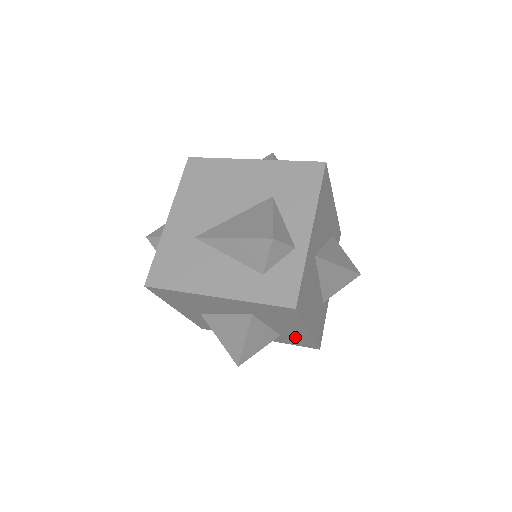
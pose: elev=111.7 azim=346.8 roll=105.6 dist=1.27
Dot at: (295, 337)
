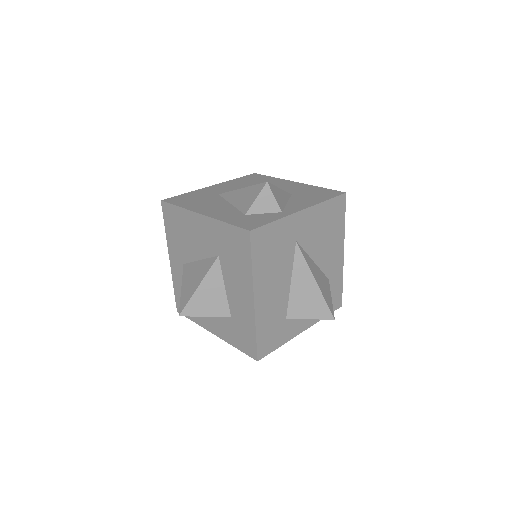
Dot at: (242, 321)
